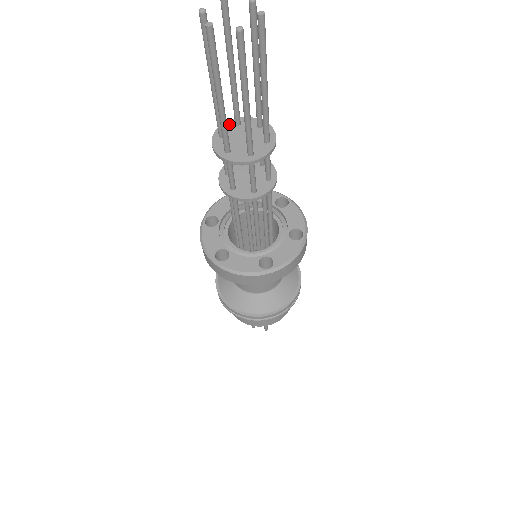
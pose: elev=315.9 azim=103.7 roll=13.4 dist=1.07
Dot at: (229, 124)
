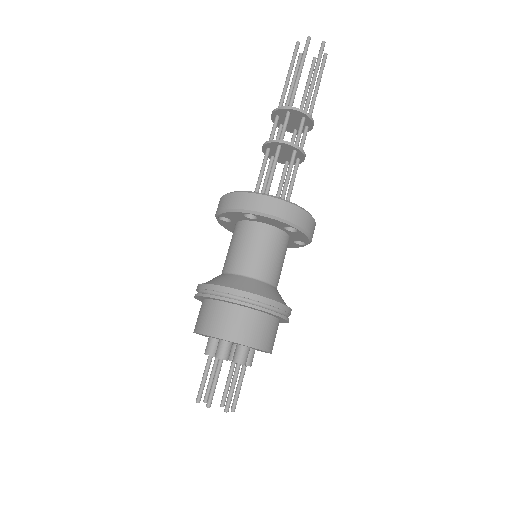
Dot at: (291, 128)
